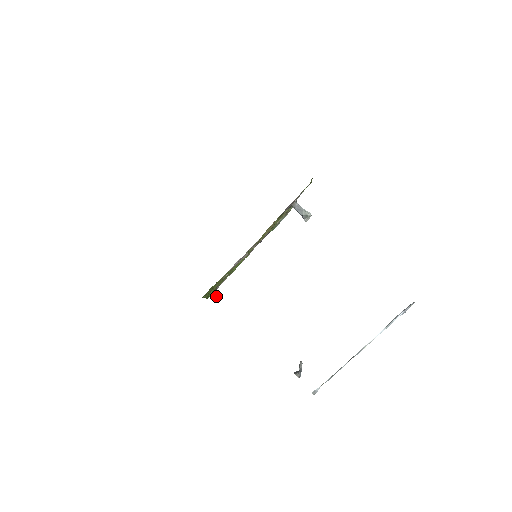
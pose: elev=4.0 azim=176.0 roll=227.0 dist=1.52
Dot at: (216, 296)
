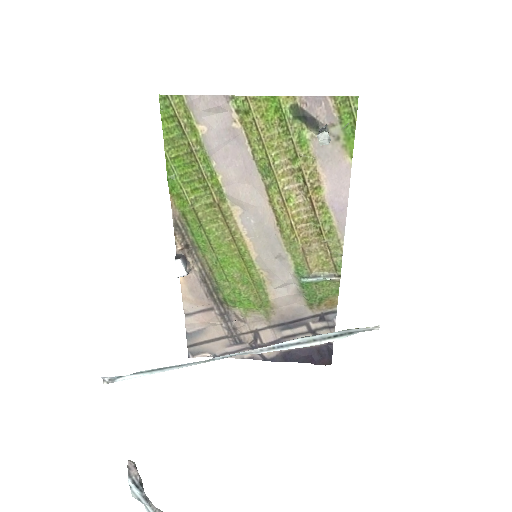
Dot at: (182, 261)
